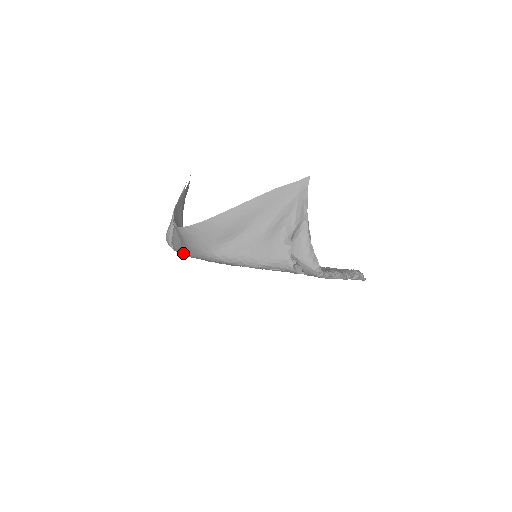
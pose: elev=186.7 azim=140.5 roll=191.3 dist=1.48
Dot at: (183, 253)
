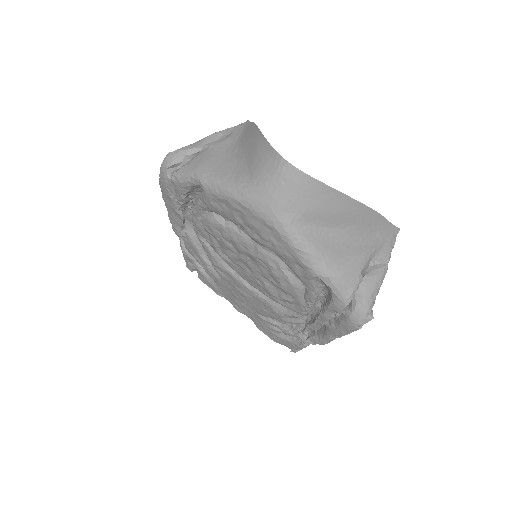
Dot at: (225, 190)
